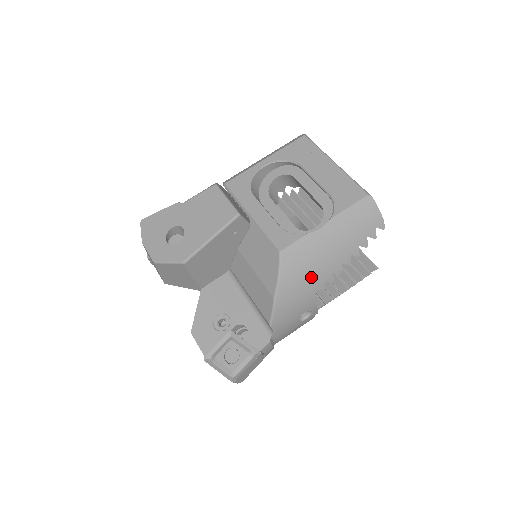
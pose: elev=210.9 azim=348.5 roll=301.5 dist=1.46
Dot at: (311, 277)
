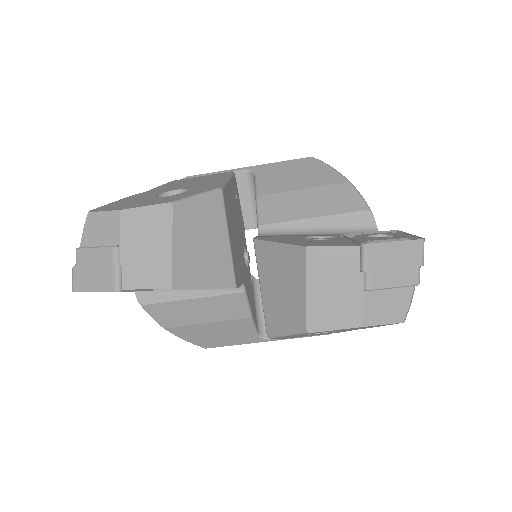
Dot at: occluded
